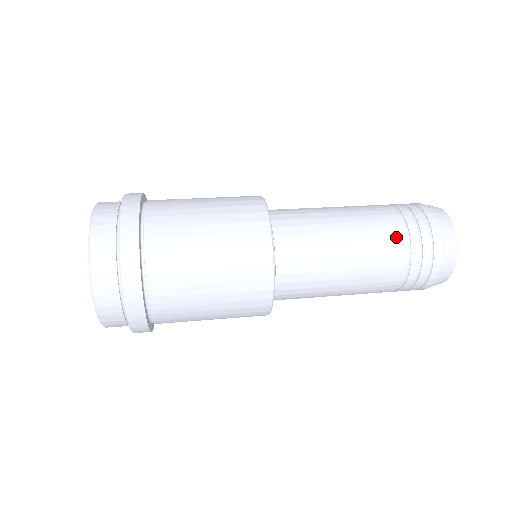
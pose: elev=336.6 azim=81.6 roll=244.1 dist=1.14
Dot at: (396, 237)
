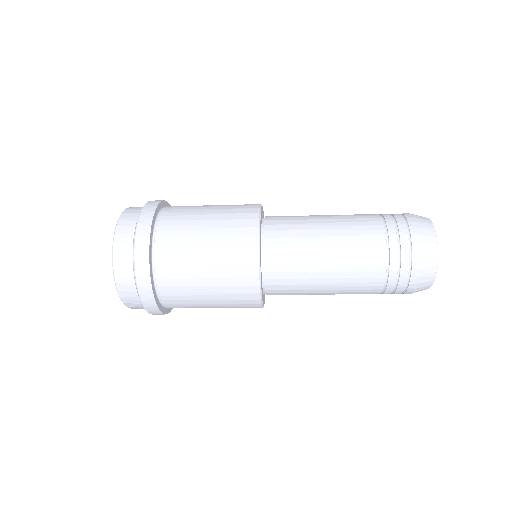
Dot at: (368, 214)
